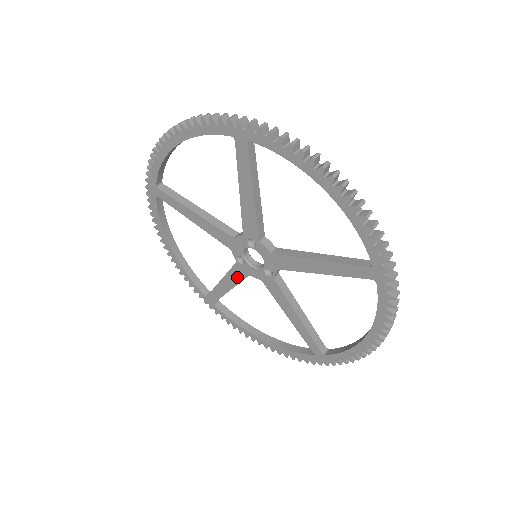
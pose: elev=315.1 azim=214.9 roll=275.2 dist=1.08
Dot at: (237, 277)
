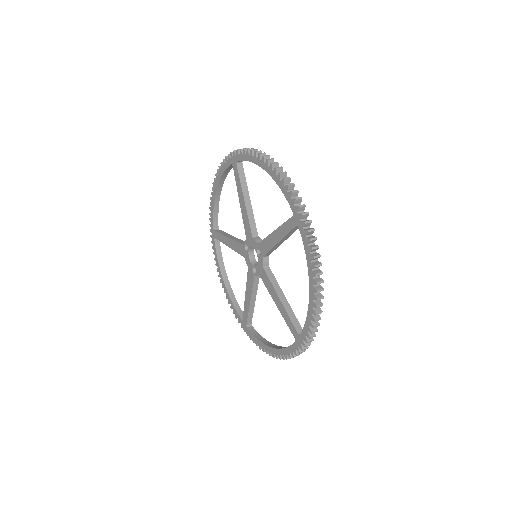
Dot at: (238, 249)
